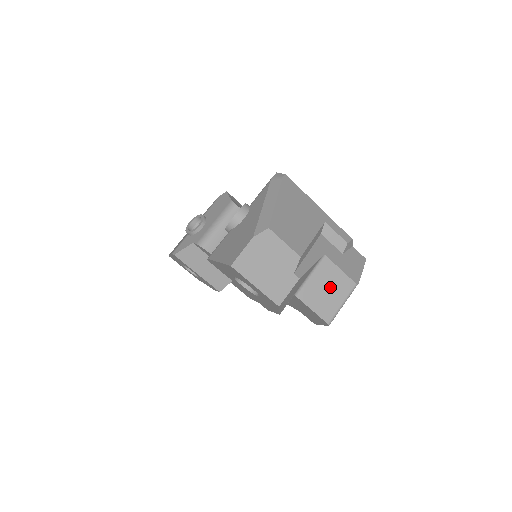
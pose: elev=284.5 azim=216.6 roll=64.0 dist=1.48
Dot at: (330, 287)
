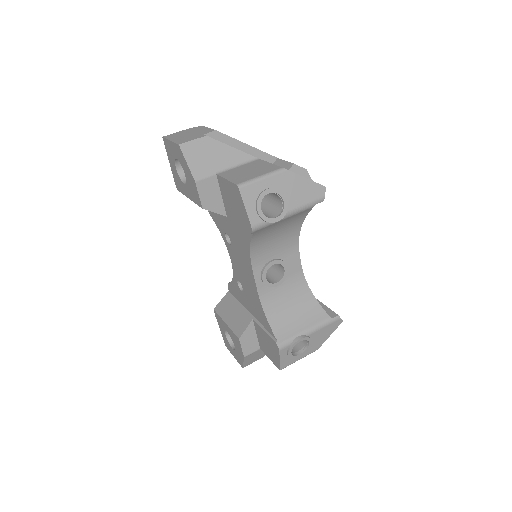
Dot at: (253, 170)
